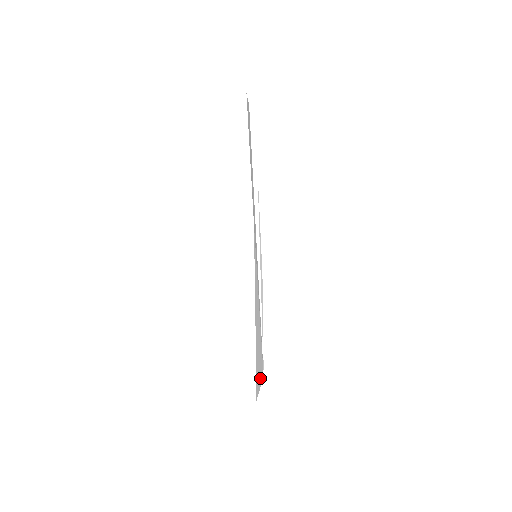
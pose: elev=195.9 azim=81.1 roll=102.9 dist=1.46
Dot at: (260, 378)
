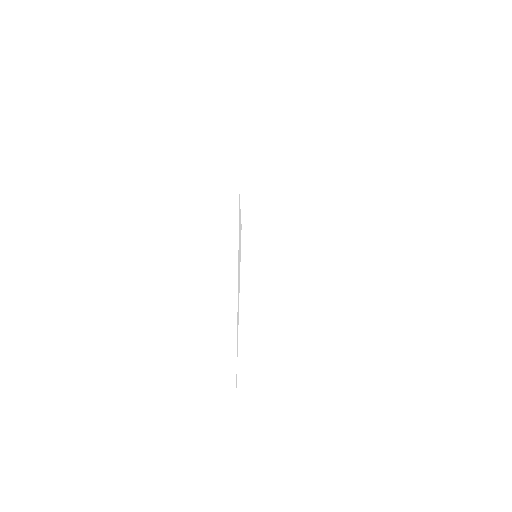
Dot at: occluded
